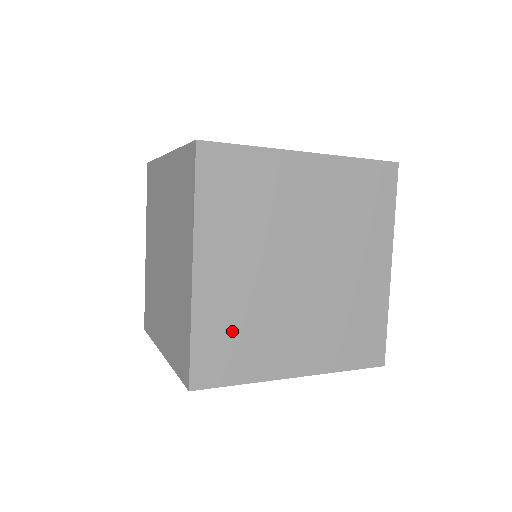
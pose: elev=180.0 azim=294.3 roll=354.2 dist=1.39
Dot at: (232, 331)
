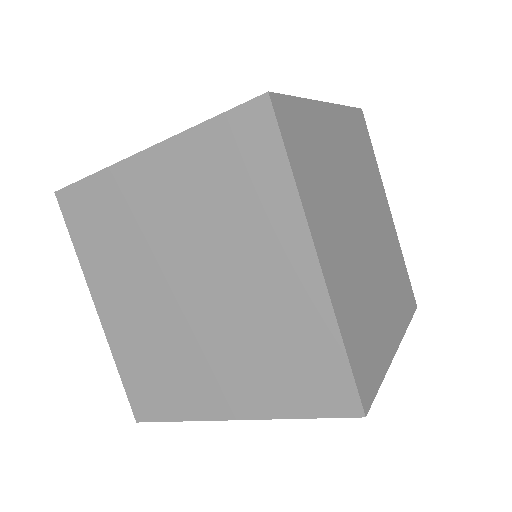
Dot at: (148, 367)
